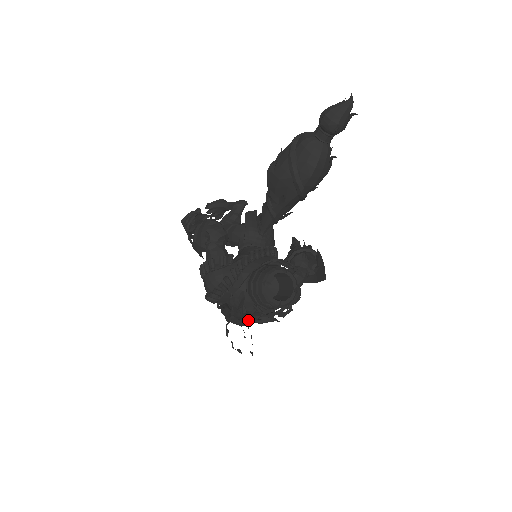
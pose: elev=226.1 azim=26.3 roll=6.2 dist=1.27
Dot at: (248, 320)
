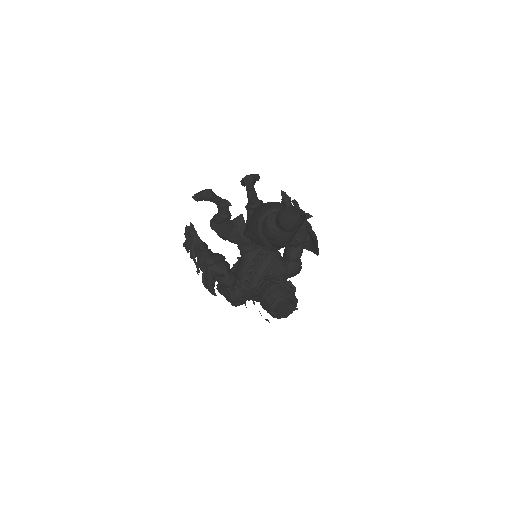
Dot at: occluded
